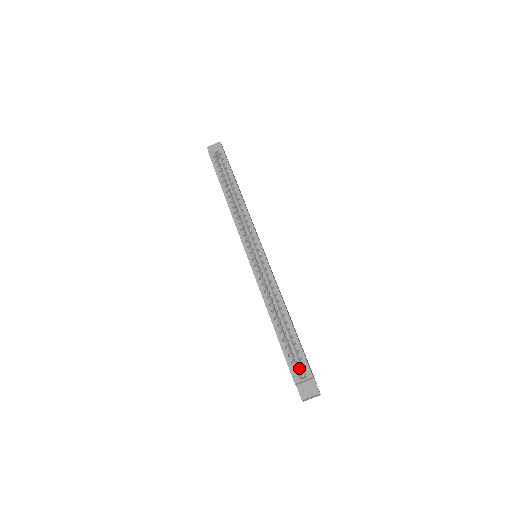
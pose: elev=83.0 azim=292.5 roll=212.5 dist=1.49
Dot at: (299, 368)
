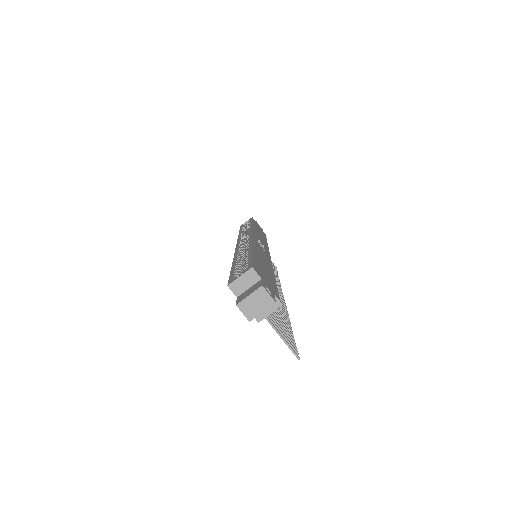
Dot at: occluded
